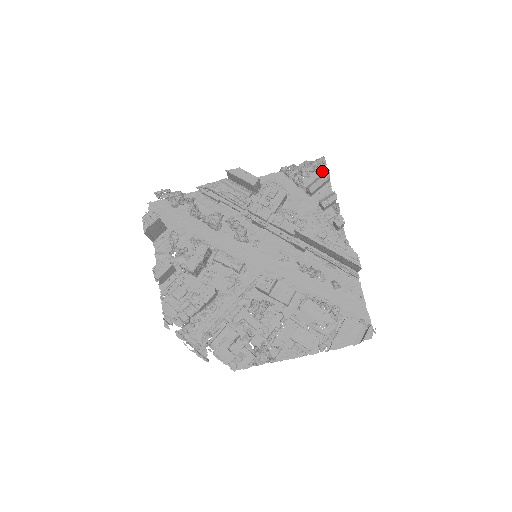
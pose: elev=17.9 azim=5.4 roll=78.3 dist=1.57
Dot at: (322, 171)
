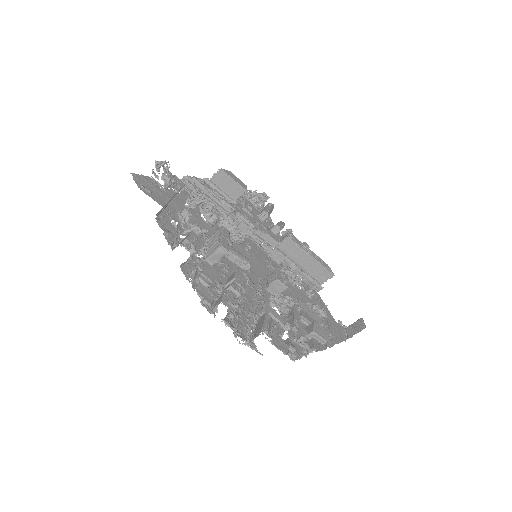
Dot at: (263, 204)
